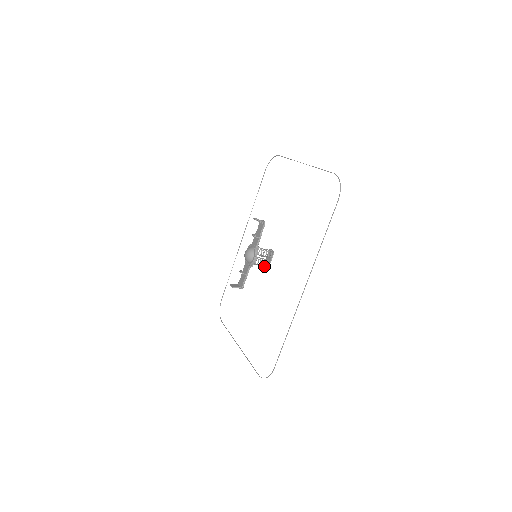
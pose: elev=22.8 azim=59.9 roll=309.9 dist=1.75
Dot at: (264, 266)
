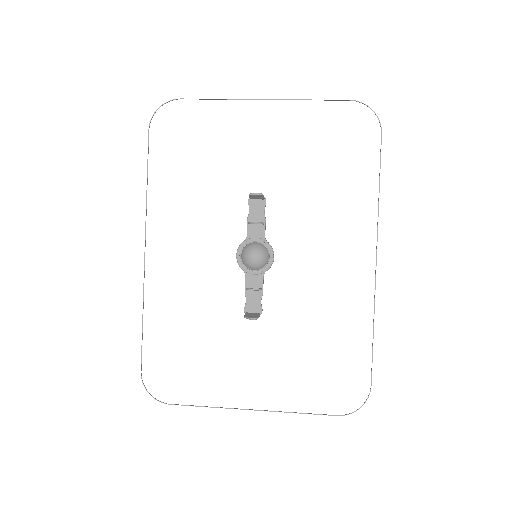
Dot at: occluded
